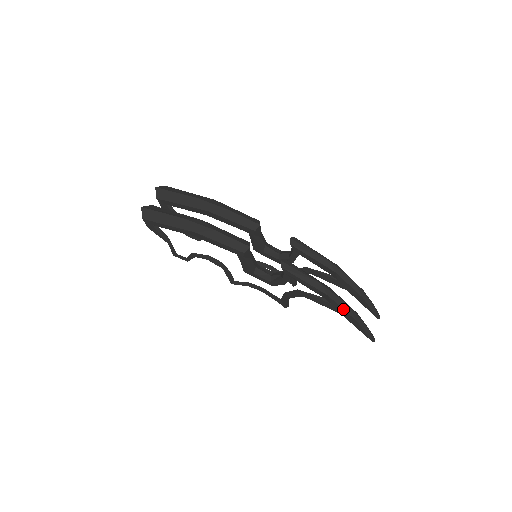
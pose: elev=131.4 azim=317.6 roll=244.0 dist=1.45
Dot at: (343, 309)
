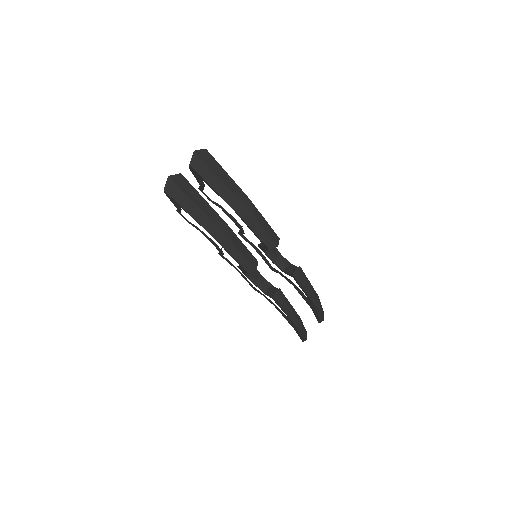
Dot at: (298, 331)
